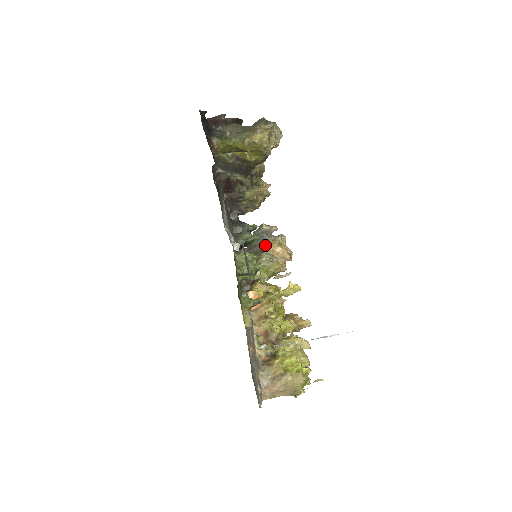
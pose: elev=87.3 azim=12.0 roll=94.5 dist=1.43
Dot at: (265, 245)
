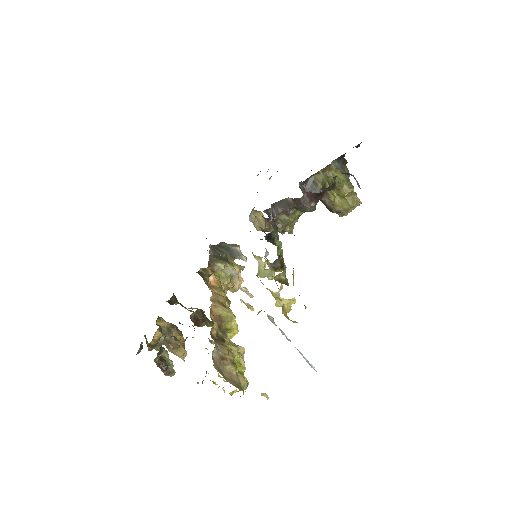
Dot at: (230, 260)
